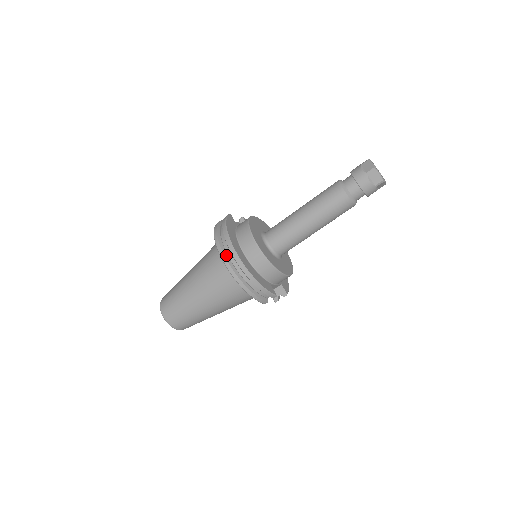
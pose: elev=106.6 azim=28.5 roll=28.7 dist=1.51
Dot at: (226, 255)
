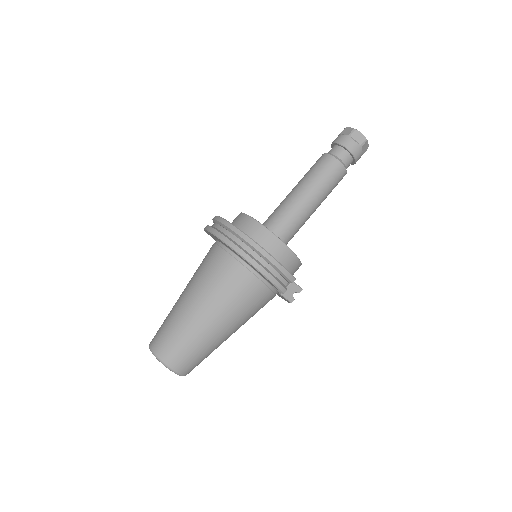
Dot at: (229, 238)
